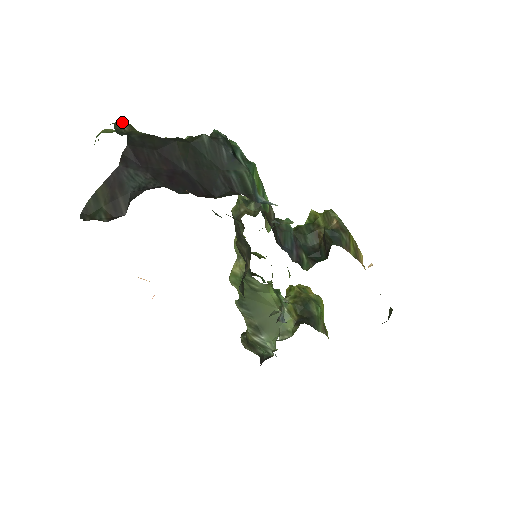
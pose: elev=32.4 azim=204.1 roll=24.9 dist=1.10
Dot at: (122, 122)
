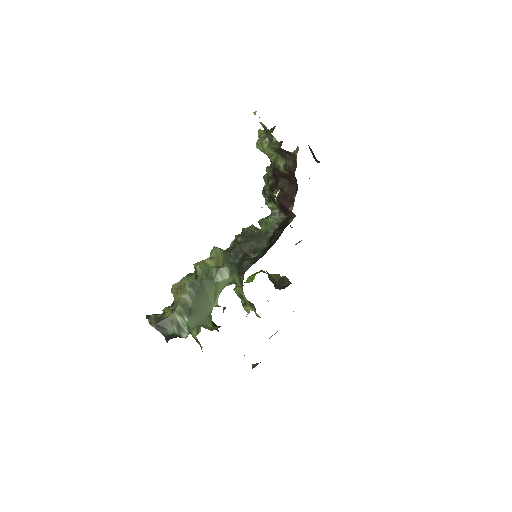
Dot at: occluded
